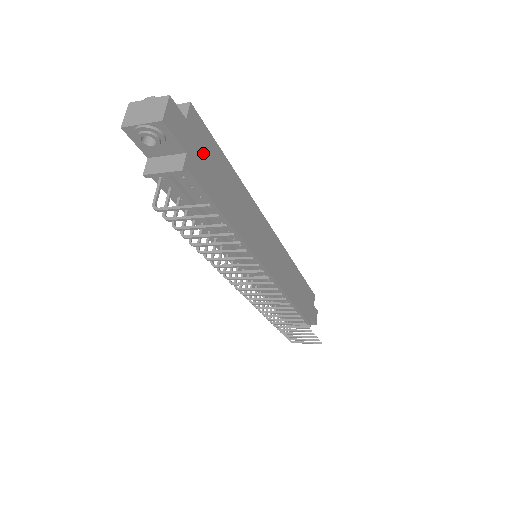
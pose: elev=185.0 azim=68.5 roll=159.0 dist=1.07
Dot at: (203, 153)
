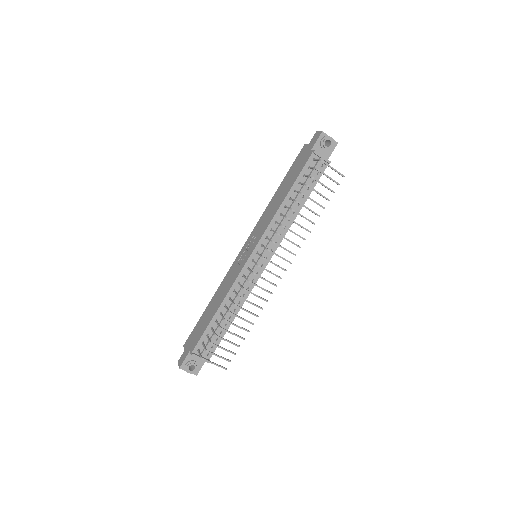
Dot at: occluded
